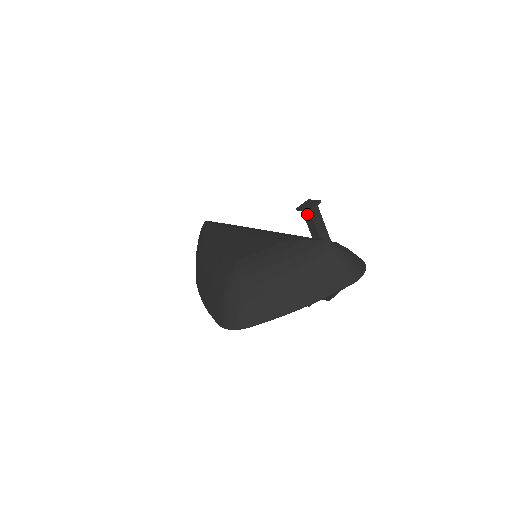
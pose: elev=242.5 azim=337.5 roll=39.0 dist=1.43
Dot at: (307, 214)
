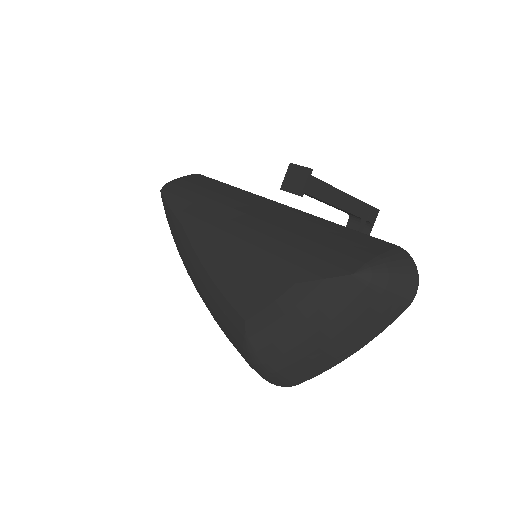
Dot at: occluded
